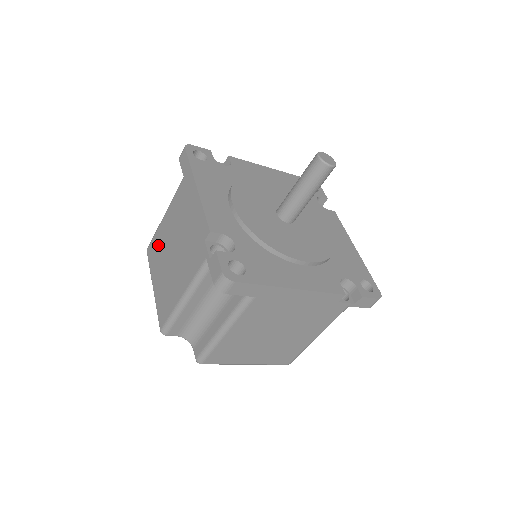
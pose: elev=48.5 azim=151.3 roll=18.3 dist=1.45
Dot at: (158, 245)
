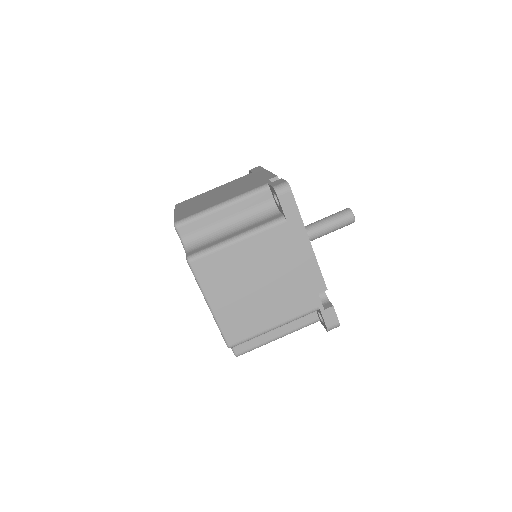
Dot at: (197, 198)
